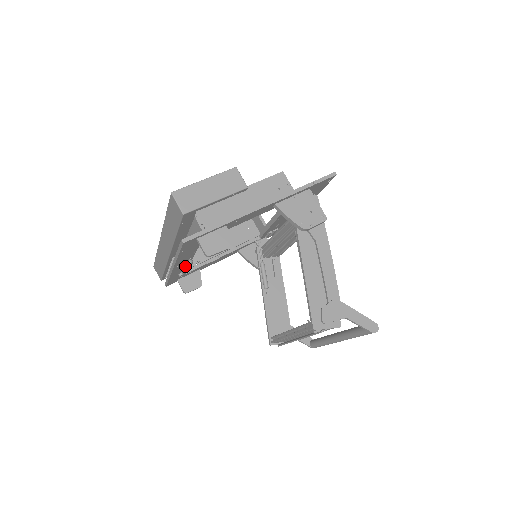
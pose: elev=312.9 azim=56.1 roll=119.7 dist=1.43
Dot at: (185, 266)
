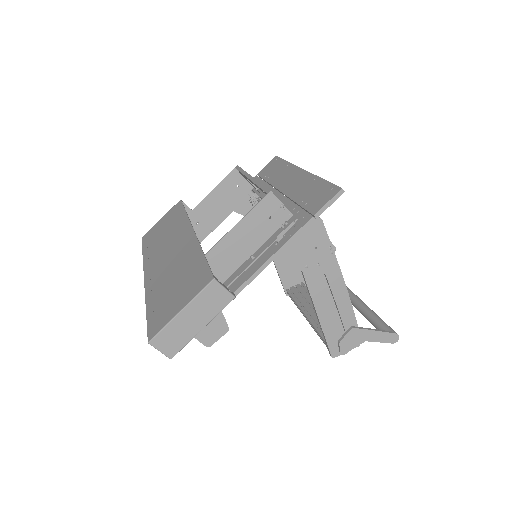
Dot at: occluded
